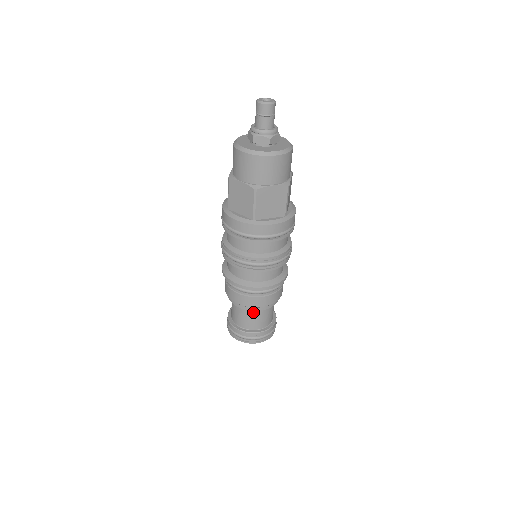
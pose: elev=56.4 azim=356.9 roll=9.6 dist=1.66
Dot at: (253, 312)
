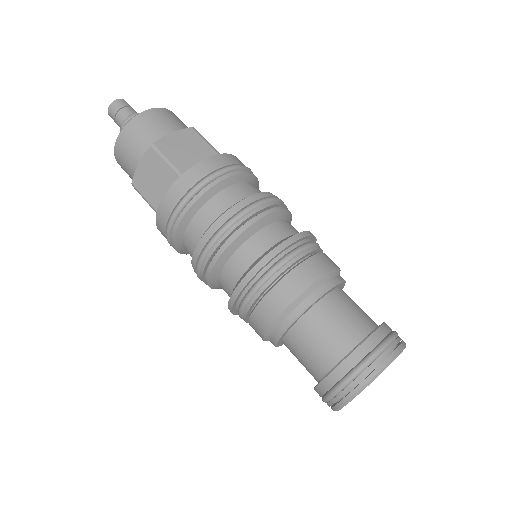
Dot at: (320, 314)
